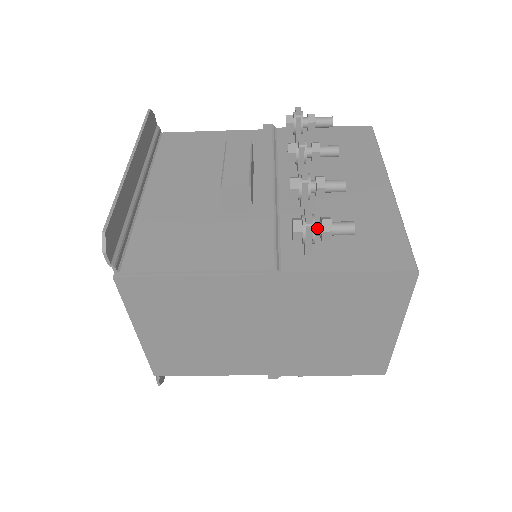
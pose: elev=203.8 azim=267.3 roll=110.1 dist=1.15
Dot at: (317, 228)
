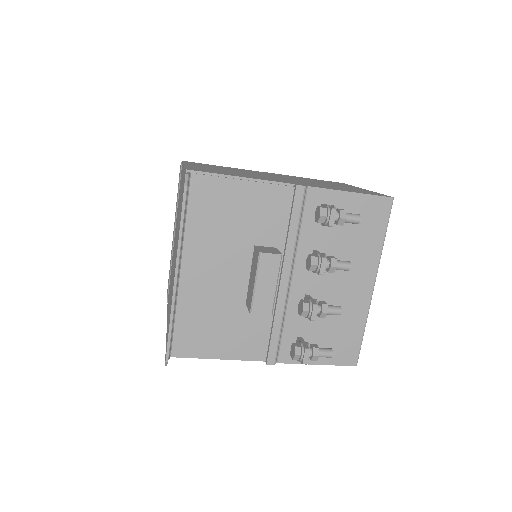
Dot at: (308, 356)
